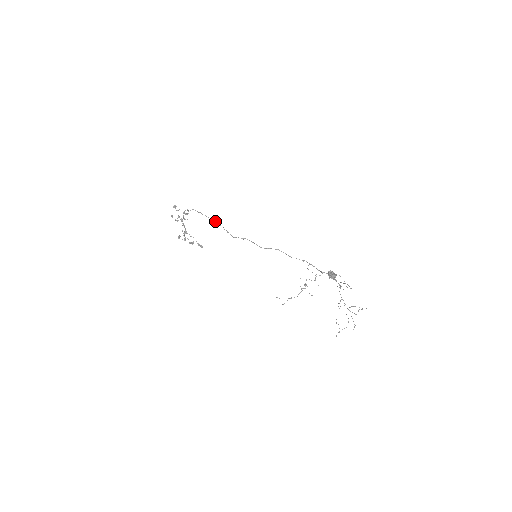
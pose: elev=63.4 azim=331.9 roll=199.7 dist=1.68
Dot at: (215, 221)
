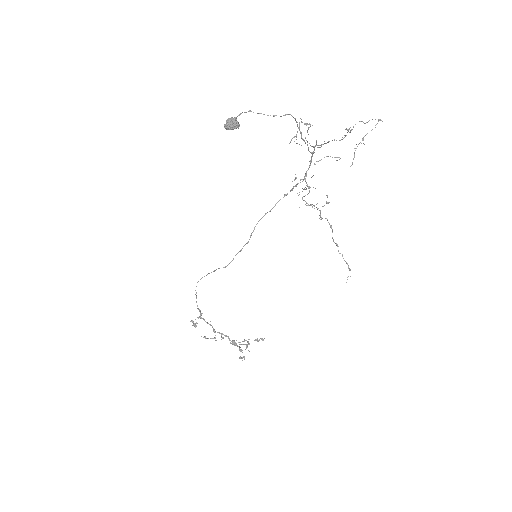
Dot at: (201, 278)
